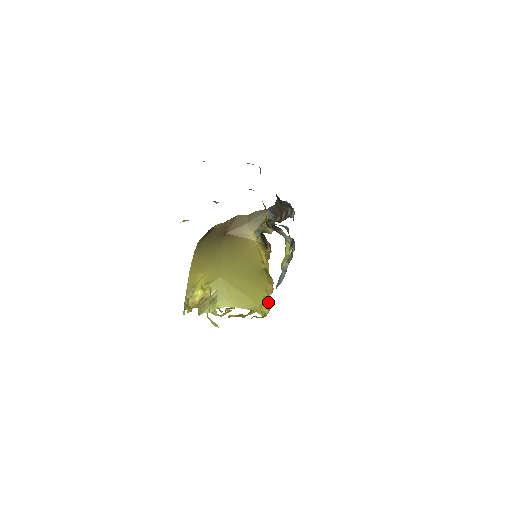
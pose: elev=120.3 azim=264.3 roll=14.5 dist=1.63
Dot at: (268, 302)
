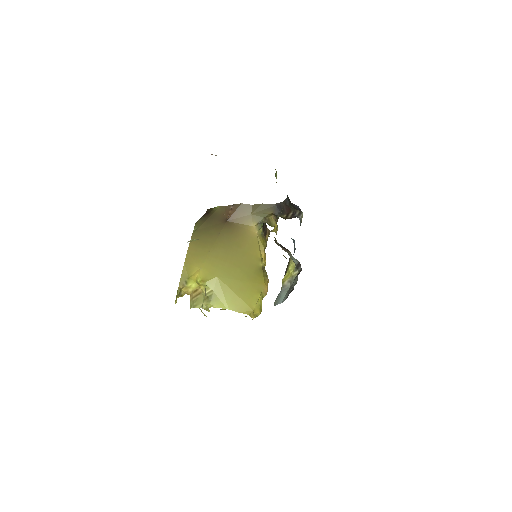
Dot at: (261, 304)
